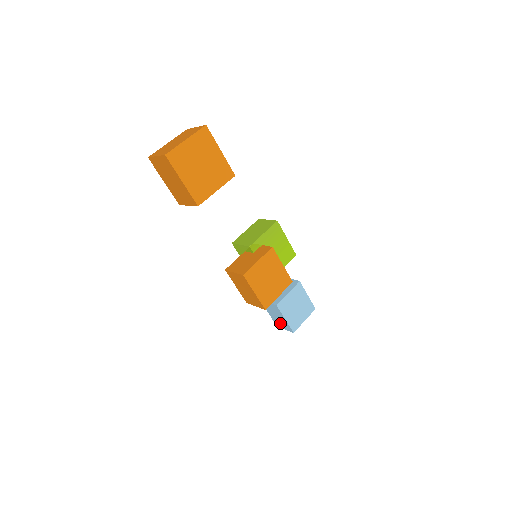
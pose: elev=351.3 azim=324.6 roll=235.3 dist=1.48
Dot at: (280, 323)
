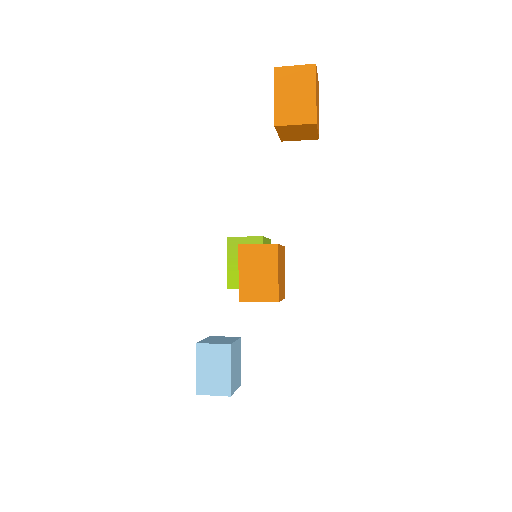
Dot at: (211, 384)
